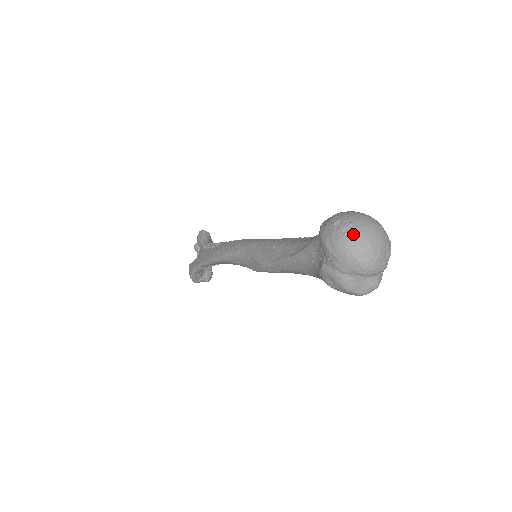
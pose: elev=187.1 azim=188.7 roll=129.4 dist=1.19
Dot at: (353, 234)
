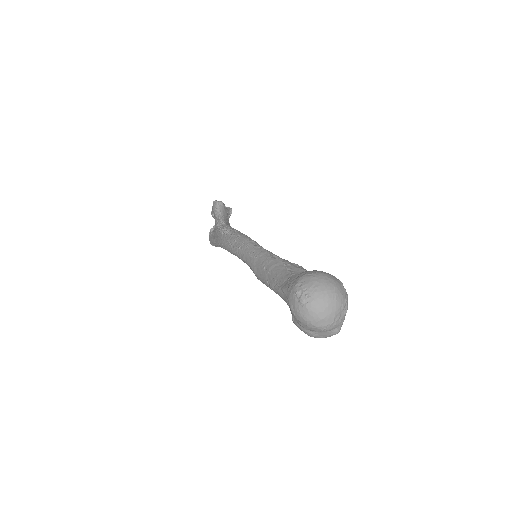
Dot at: (310, 307)
